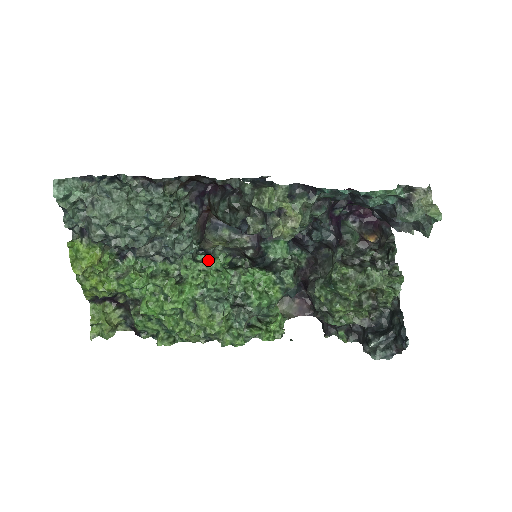
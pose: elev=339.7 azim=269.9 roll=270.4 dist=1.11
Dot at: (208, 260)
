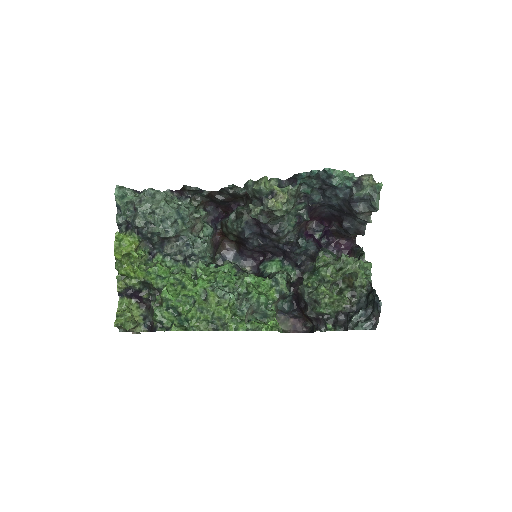
Dot at: occluded
